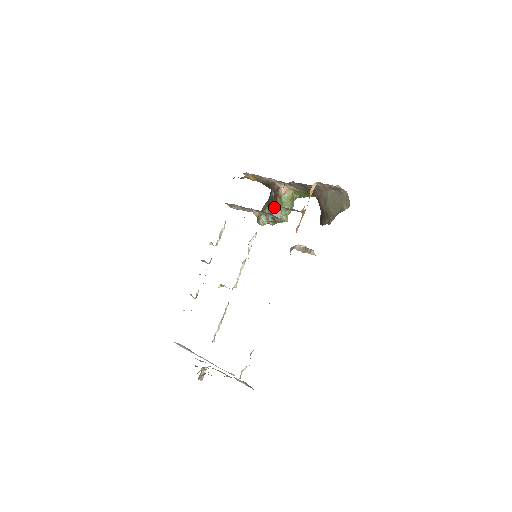
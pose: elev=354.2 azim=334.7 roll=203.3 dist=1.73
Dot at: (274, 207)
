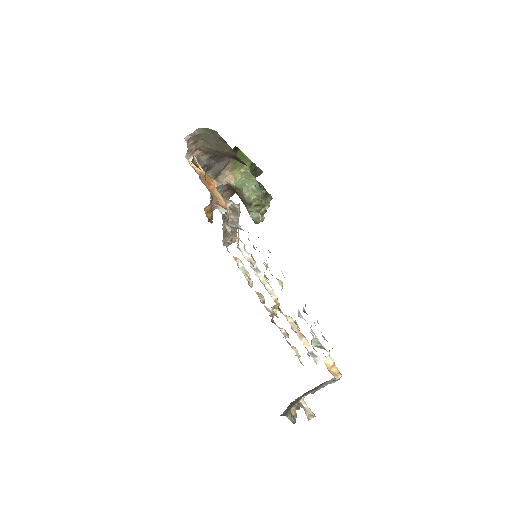
Dot at: (243, 200)
